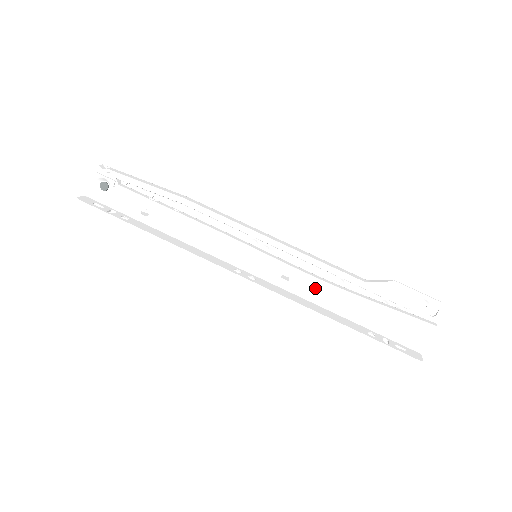
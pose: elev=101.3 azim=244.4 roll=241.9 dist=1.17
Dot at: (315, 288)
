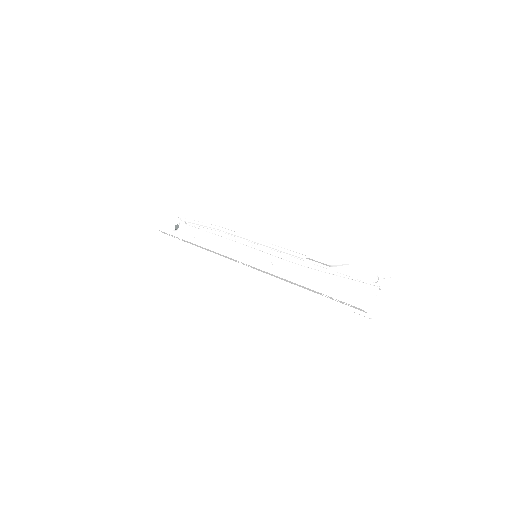
Dot at: (290, 269)
